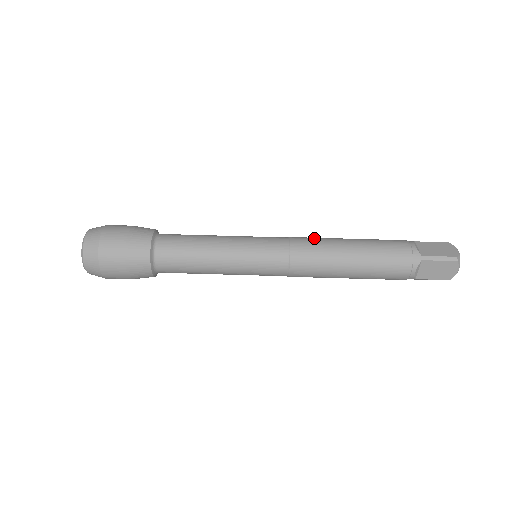
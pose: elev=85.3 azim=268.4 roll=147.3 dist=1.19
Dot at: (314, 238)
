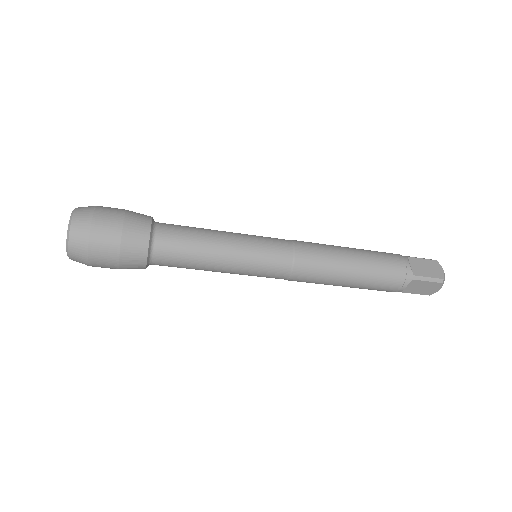
Dot at: (316, 275)
